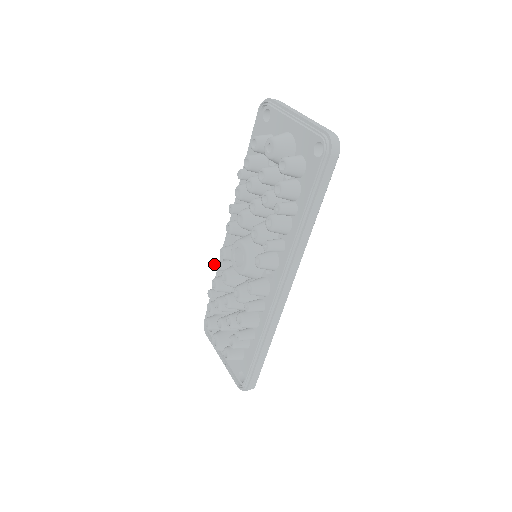
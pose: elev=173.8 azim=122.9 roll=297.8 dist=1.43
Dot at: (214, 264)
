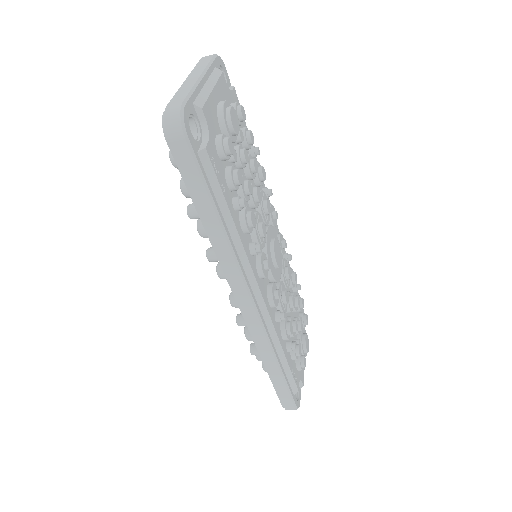
Dot at: occluded
